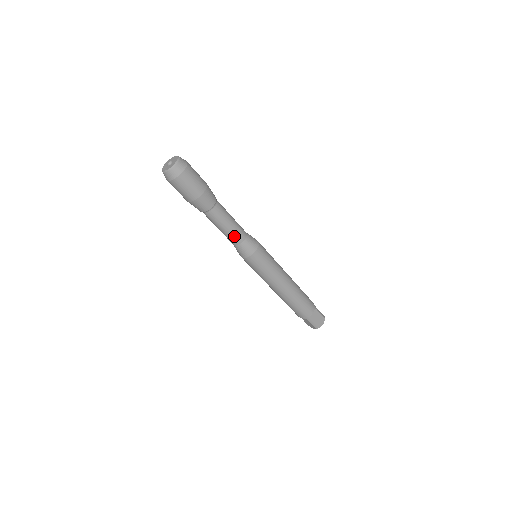
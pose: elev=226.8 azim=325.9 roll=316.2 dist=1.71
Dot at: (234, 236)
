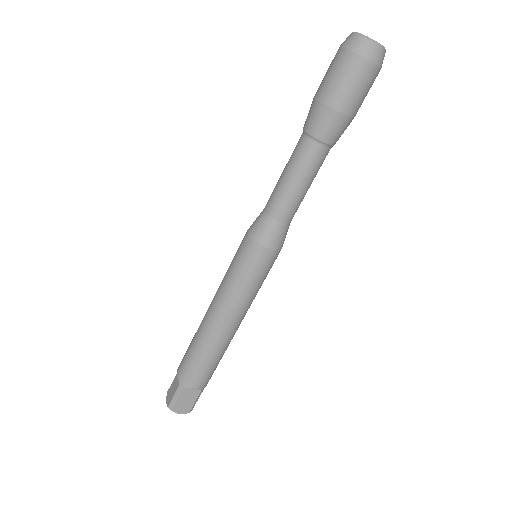
Dot at: (298, 207)
